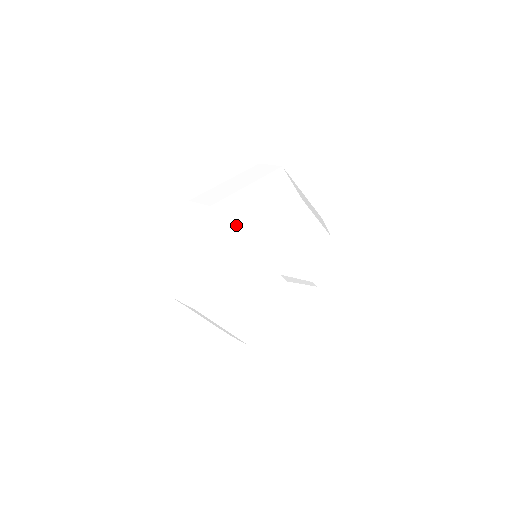
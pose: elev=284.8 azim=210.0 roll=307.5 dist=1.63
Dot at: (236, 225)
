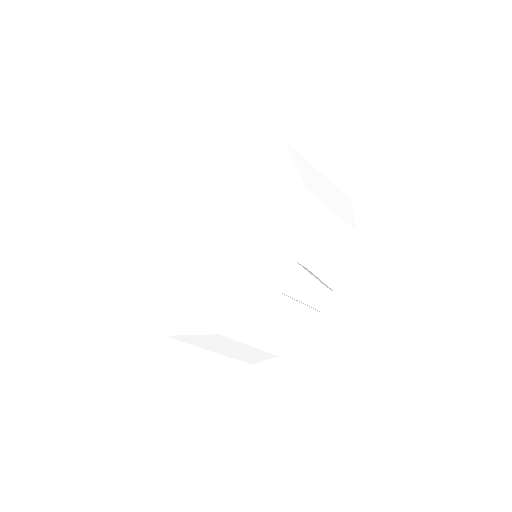
Dot at: (201, 336)
